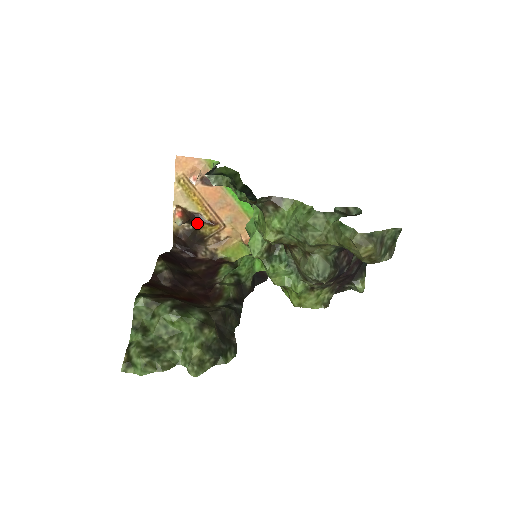
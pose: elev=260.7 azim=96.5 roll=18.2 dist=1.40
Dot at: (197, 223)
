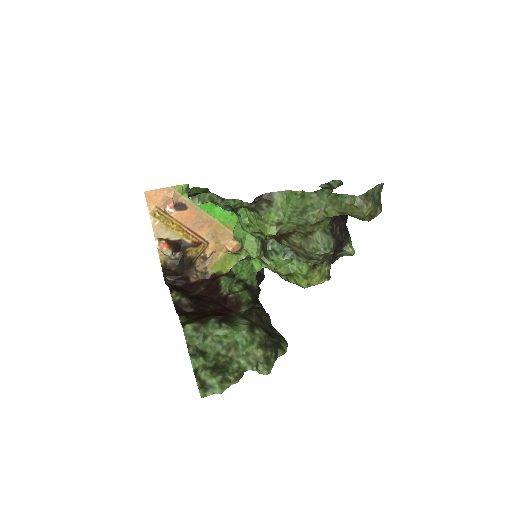
Dot at: (182, 249)
